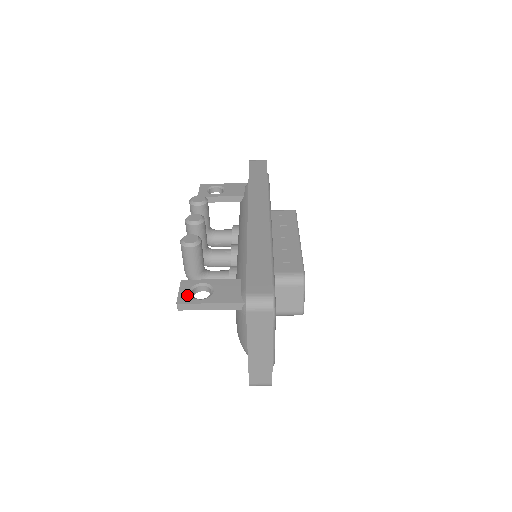
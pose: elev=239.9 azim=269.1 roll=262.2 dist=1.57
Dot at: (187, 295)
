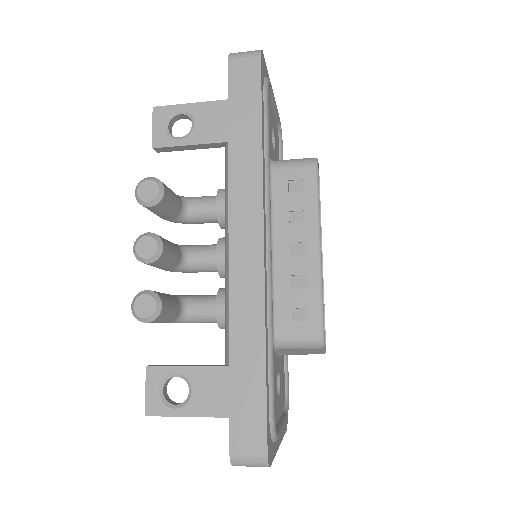
Dot at: (157, 399)
